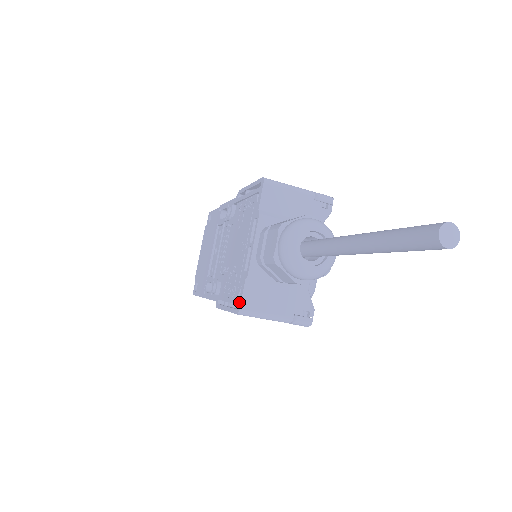
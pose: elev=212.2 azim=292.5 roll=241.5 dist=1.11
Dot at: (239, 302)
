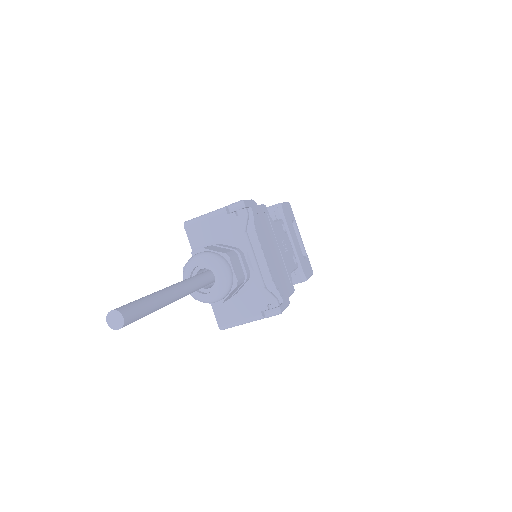
Dot at: (218, 321)
